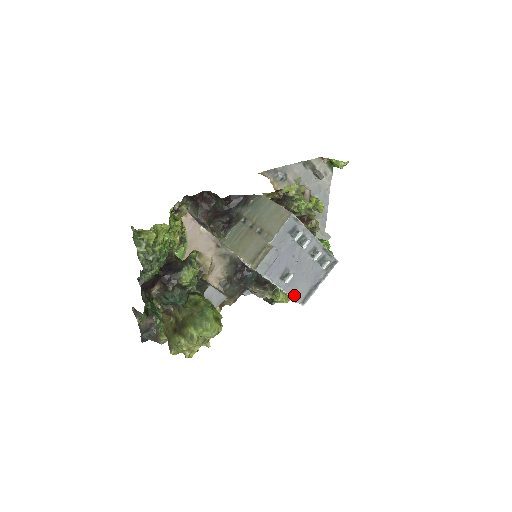
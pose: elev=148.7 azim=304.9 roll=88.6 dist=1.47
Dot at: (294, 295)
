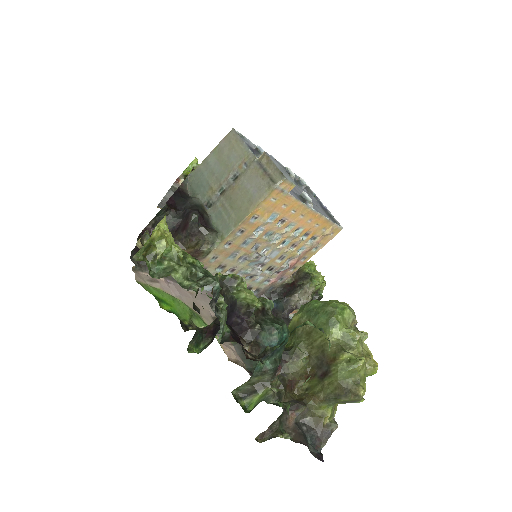
Dot at: occluded
